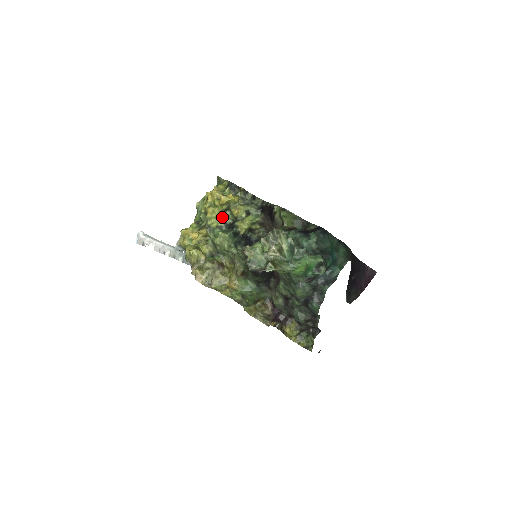
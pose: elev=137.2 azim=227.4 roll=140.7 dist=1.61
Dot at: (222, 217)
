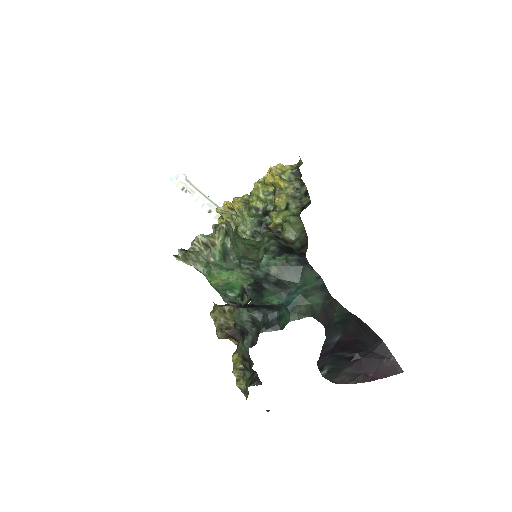
Dot at: (264, 199)
